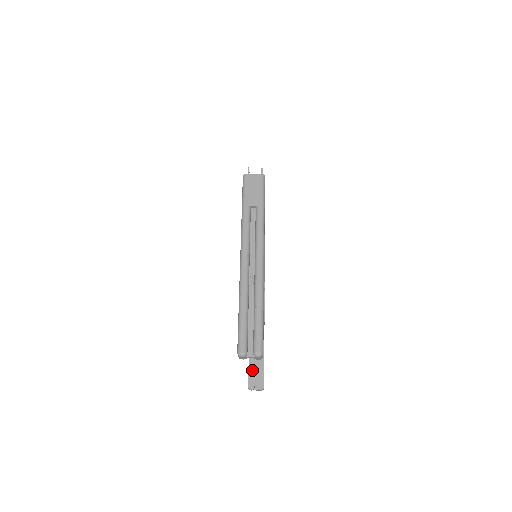
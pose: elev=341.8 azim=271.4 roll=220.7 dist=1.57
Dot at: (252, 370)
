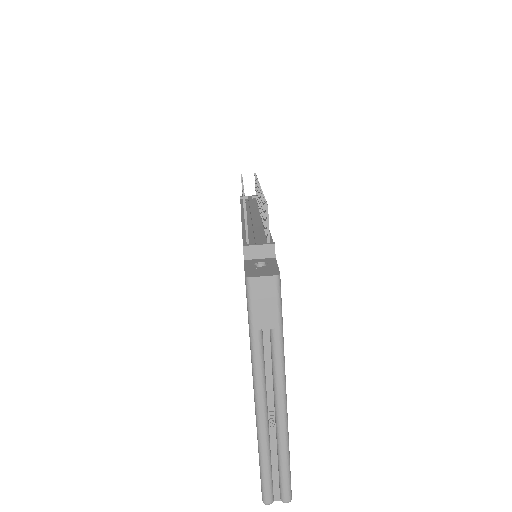
Dot at: occluded
